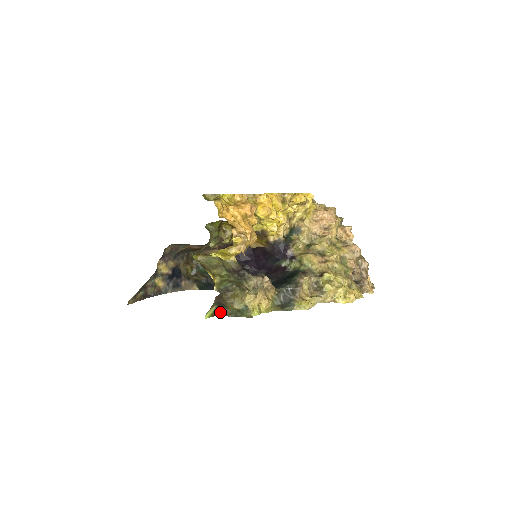
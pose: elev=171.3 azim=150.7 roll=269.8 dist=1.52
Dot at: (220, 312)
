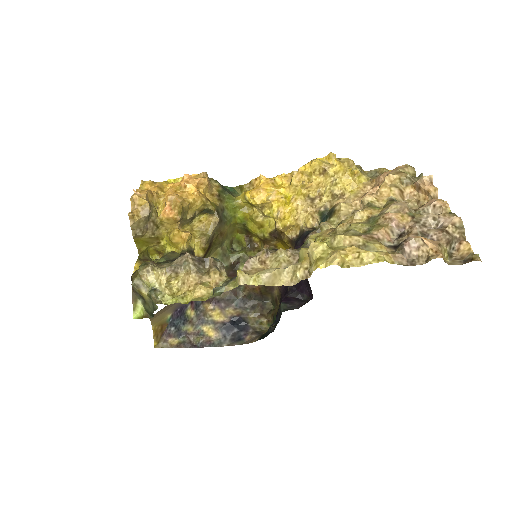
Dot at: (148, 310)
